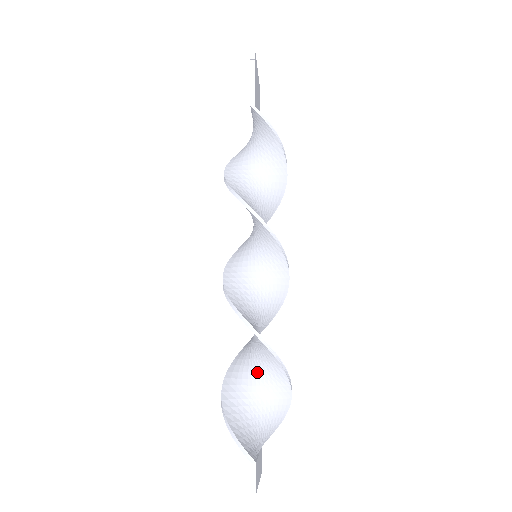
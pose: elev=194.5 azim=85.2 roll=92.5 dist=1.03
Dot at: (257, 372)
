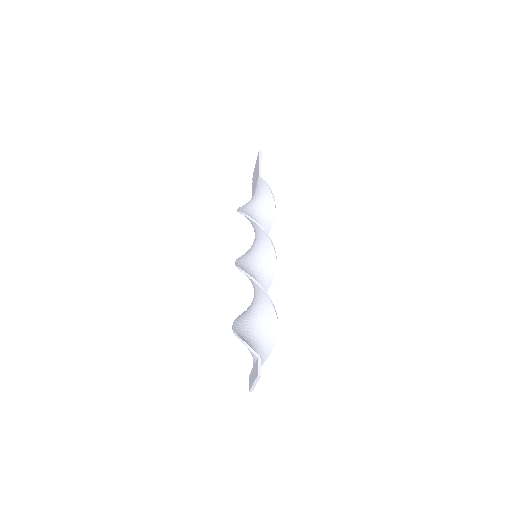
Dot at: (256, 318)
